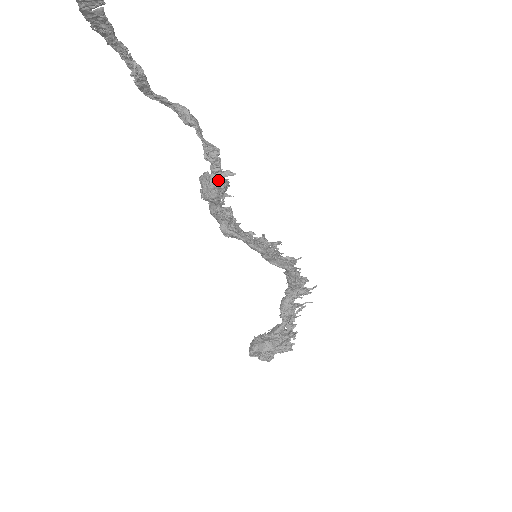
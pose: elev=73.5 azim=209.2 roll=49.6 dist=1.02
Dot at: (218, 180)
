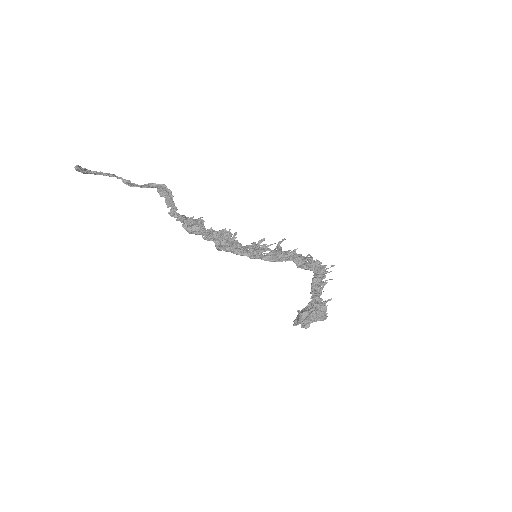
Dot at: (185, 223)
